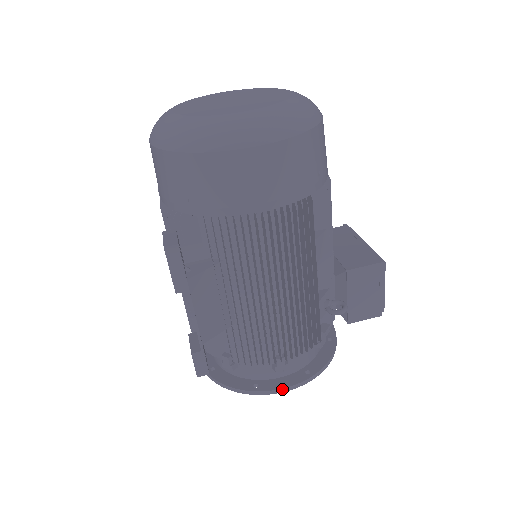
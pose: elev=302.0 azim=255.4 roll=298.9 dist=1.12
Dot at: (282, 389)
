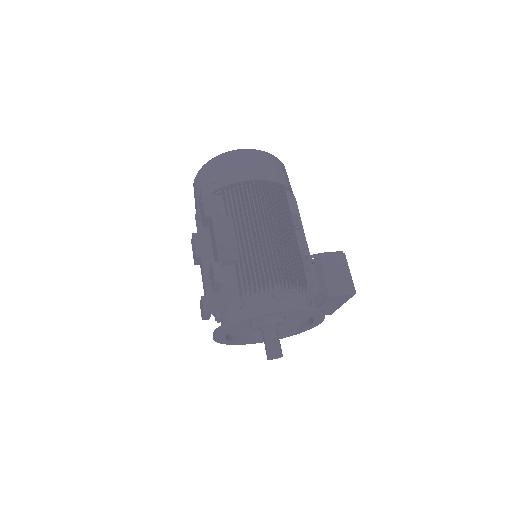
Dot at: (281, 308)
